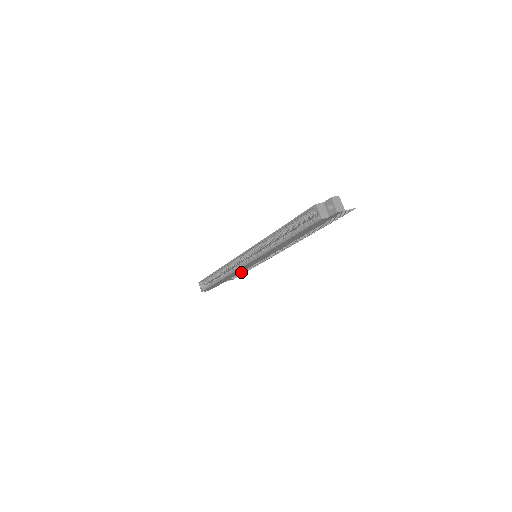
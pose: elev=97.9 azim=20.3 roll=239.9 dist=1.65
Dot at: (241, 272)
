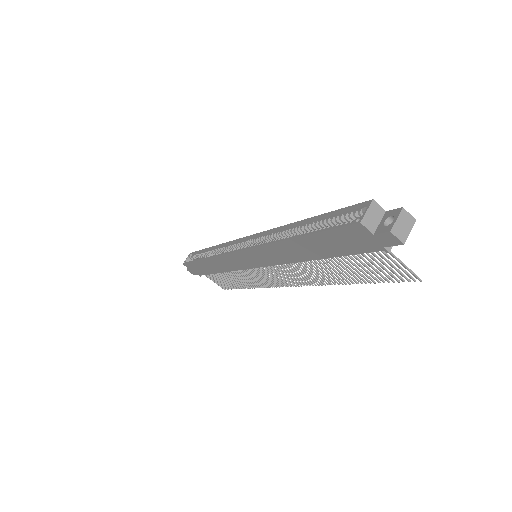
Dot at: (234, 280)
